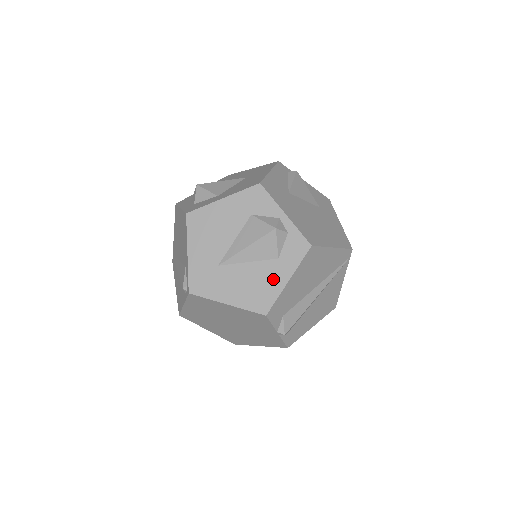
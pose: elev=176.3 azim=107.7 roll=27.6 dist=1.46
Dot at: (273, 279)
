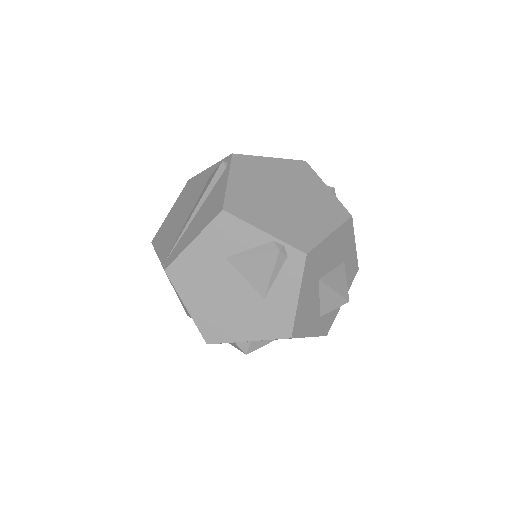
Dot at: occluded
